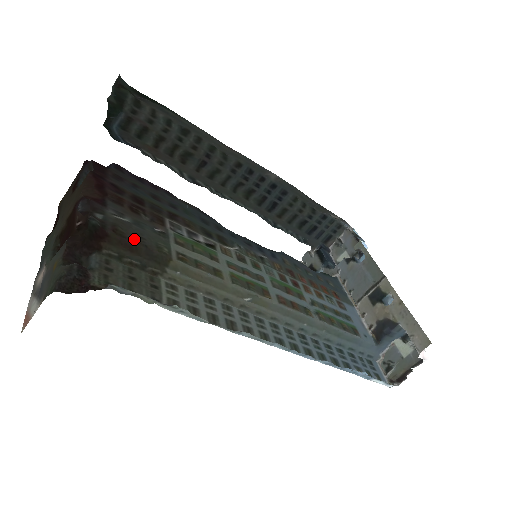
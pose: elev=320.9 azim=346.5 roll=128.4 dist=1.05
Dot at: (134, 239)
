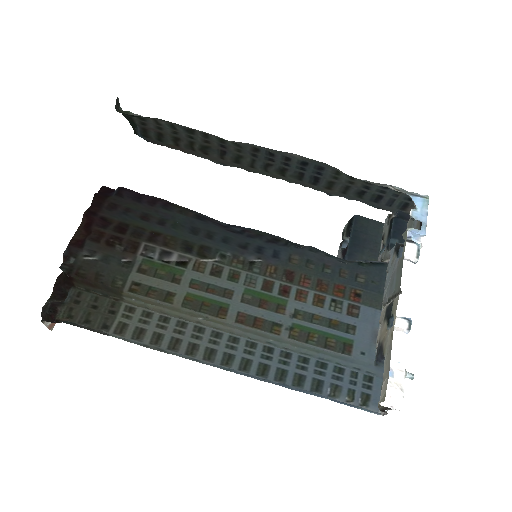
Dot at: (94, 278)
